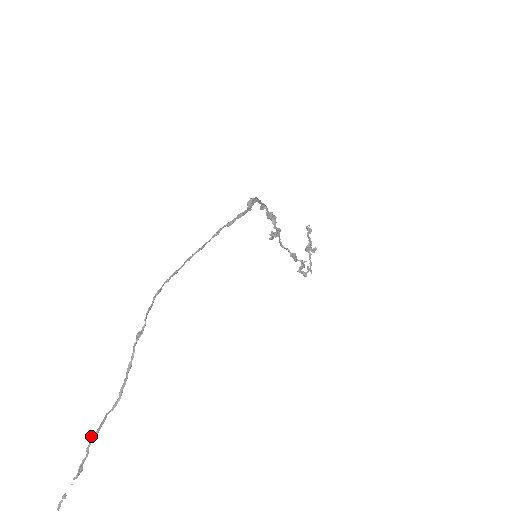
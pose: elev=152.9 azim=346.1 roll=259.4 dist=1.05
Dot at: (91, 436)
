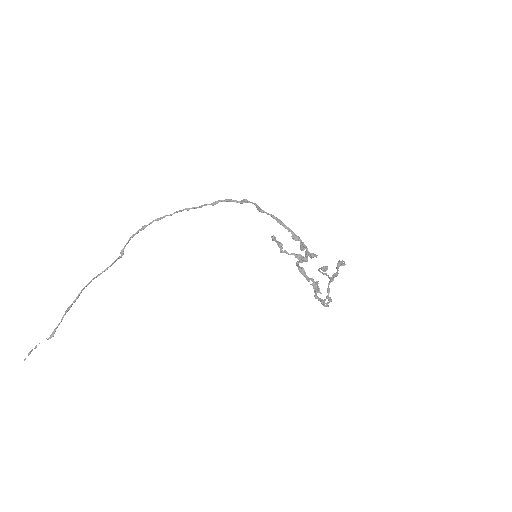
Dot at: (67, 308)
